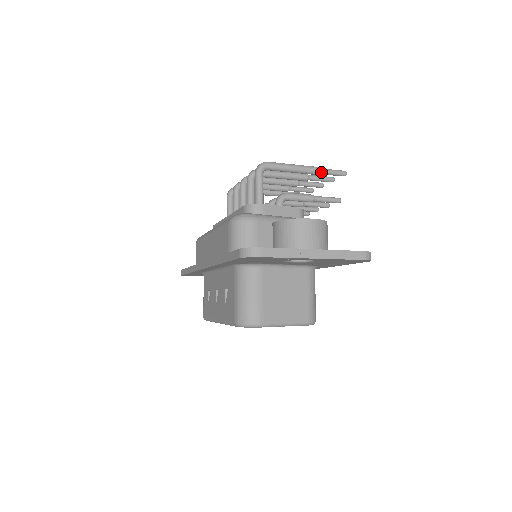
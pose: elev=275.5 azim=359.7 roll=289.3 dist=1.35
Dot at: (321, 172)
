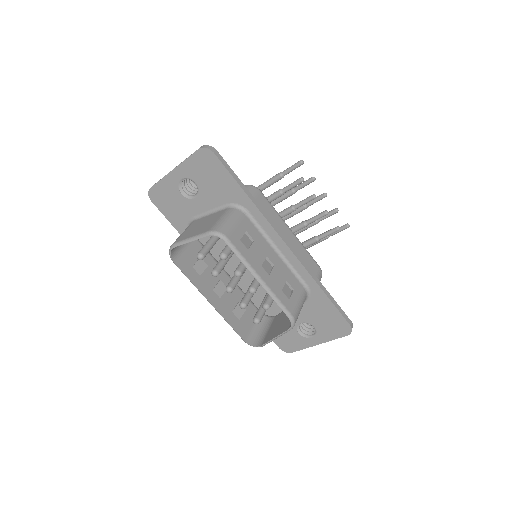
Dot at: (283, 173)
